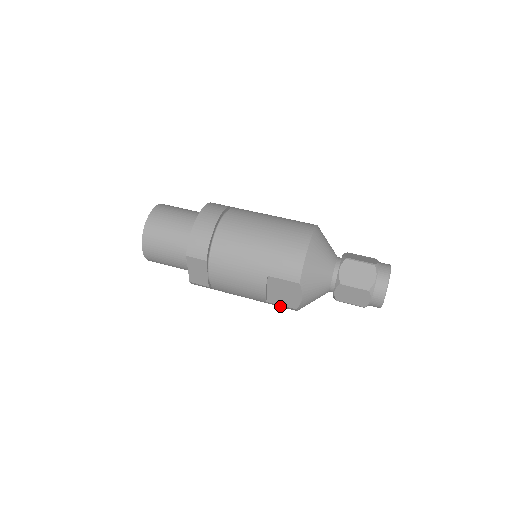
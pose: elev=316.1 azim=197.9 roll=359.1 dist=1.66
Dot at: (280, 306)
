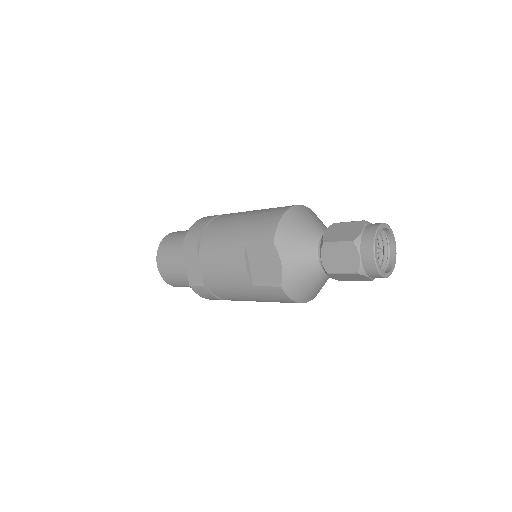
Dot at: (268, 291)
